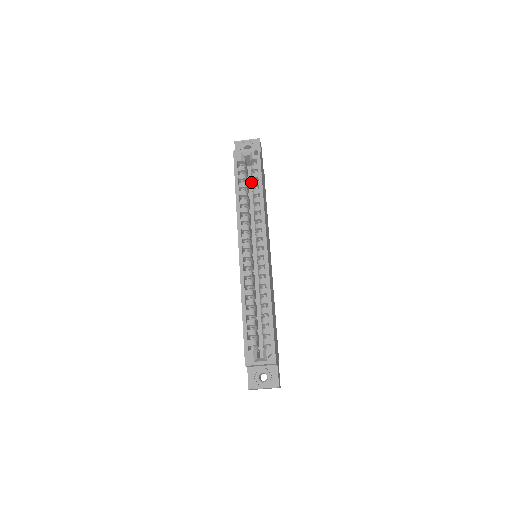
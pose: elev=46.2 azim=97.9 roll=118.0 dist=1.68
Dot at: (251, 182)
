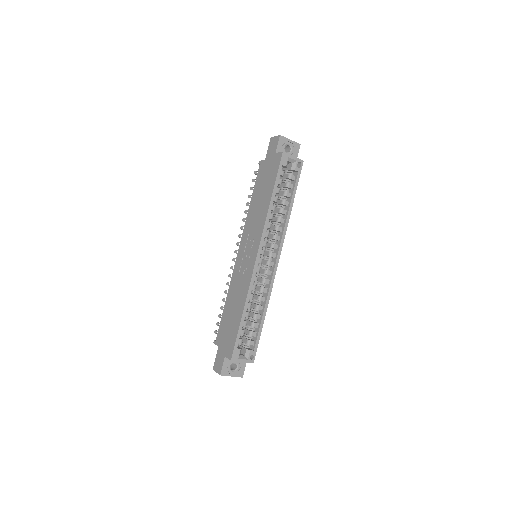
Dot at: occluded
